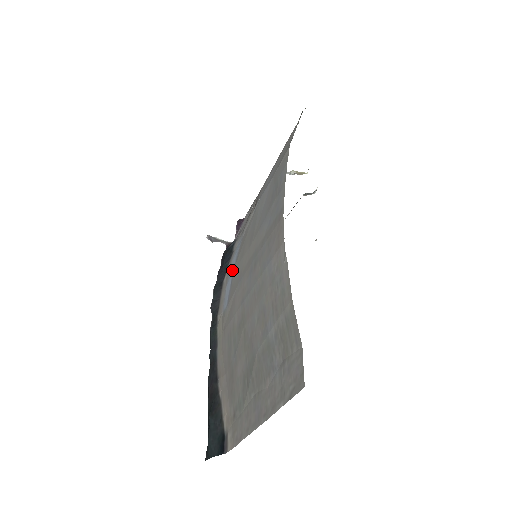
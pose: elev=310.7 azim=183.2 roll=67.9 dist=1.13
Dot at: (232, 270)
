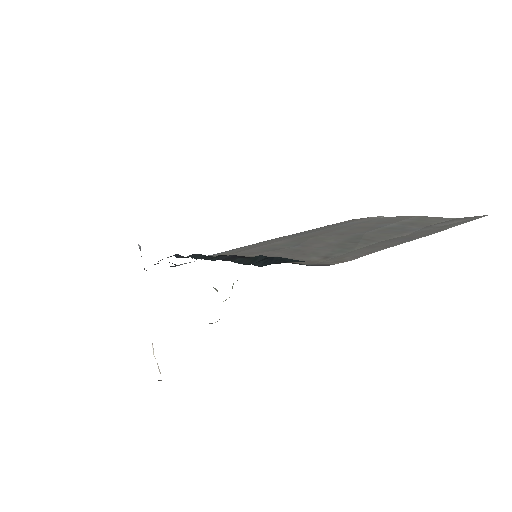
Dot at: occluded
